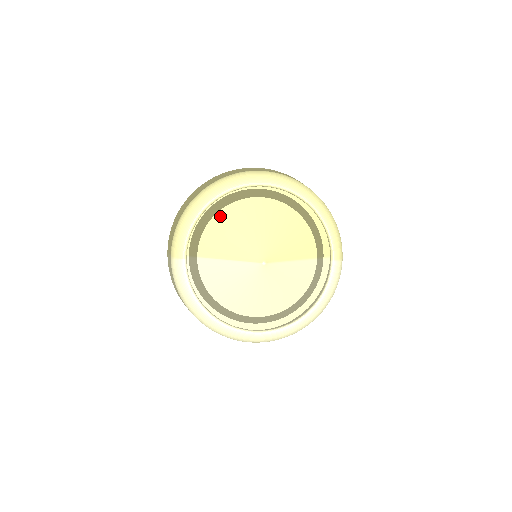
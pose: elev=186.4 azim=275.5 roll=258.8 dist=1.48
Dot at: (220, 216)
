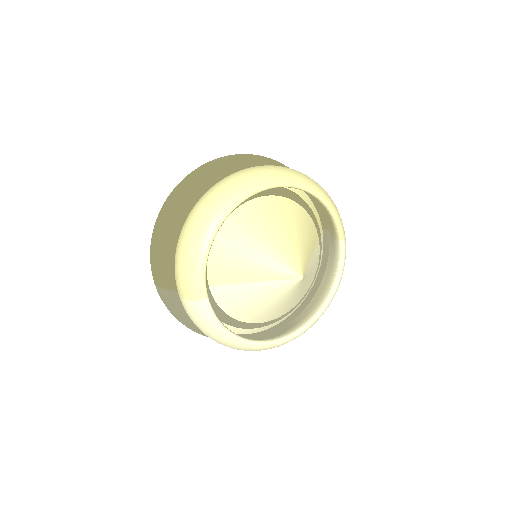
Dot at: (223, 235)
